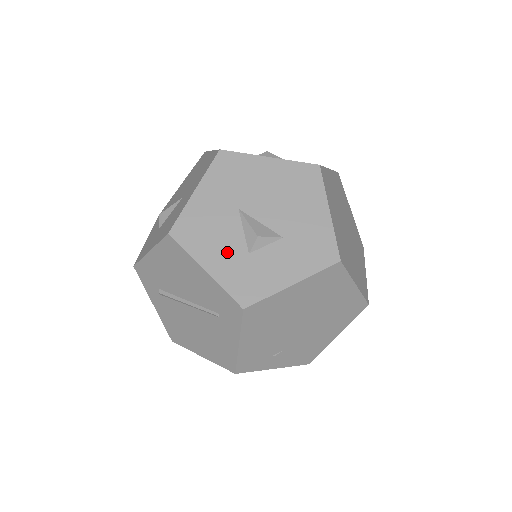
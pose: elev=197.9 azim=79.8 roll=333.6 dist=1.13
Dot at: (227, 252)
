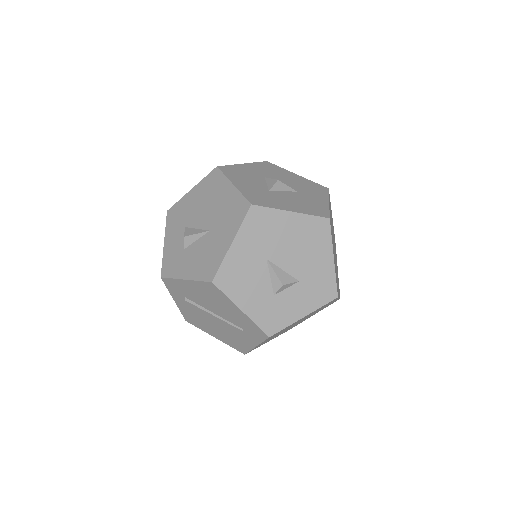
Dot at: (258, 295)
